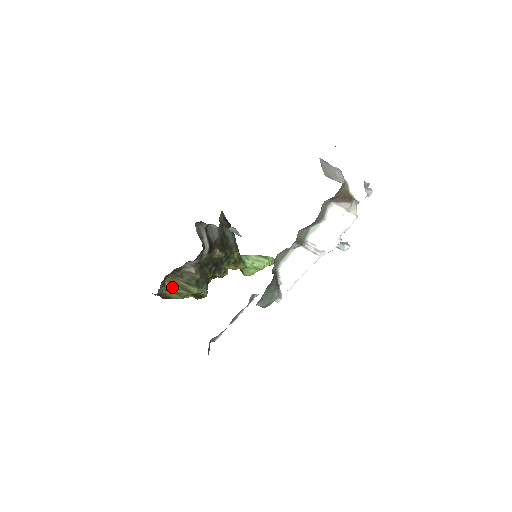
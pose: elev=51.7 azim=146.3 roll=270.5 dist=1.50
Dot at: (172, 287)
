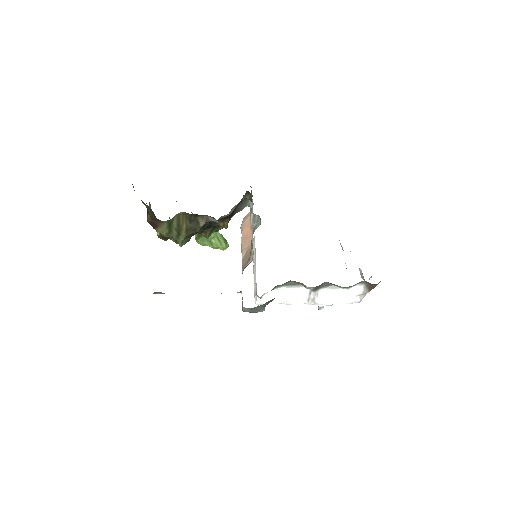
Dot at: (174, 223)
